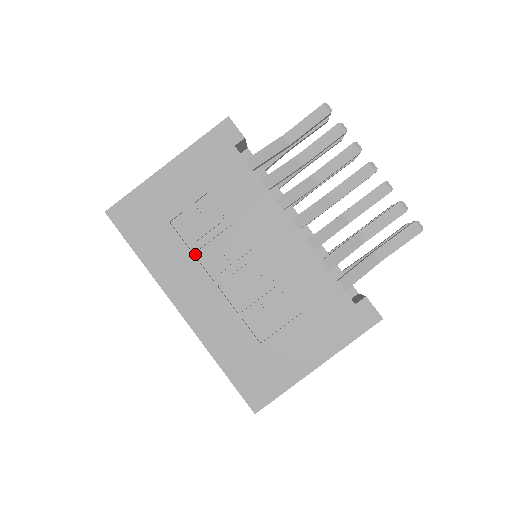
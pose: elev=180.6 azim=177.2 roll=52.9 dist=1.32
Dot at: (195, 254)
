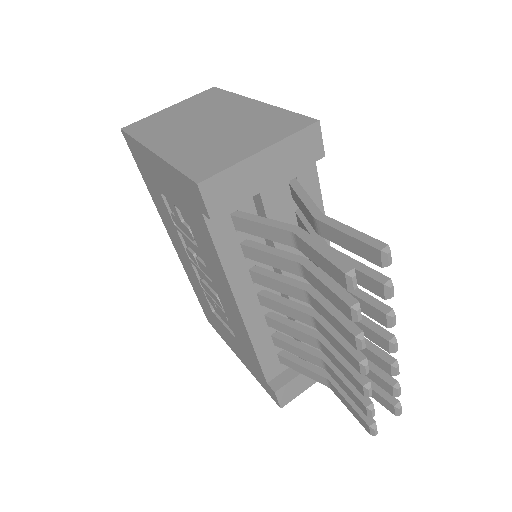
Dot at: occluded
